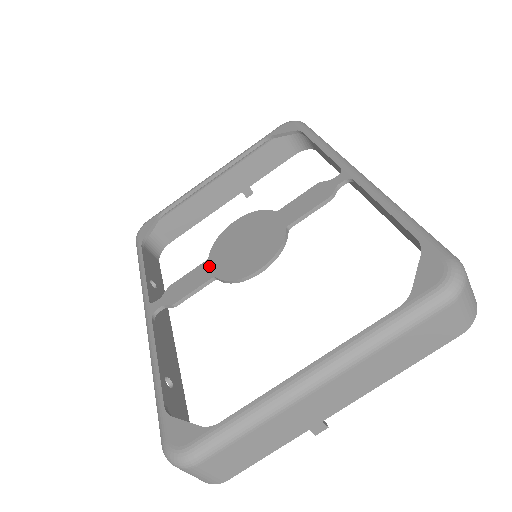
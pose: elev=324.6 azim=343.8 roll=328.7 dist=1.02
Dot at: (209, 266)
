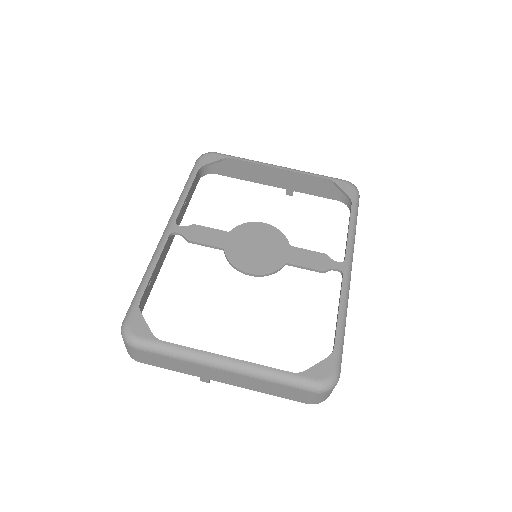
Dot at: (226, 238)
